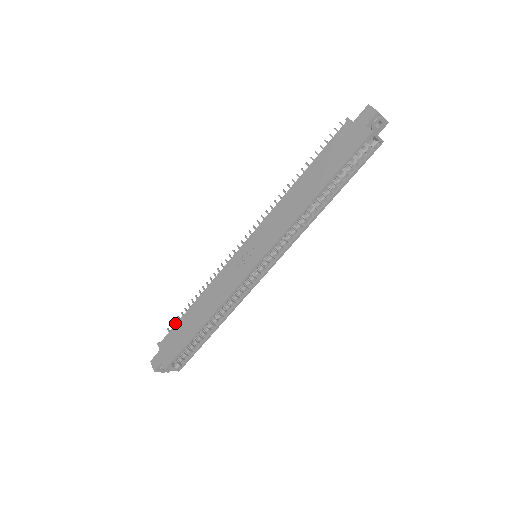
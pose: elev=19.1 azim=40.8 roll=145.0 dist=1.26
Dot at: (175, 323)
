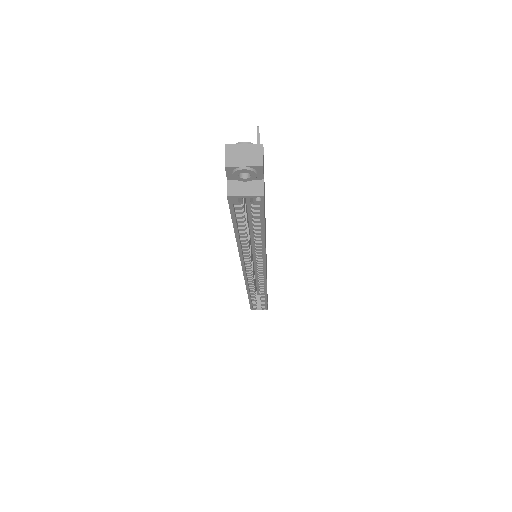
Dot at: occluded
